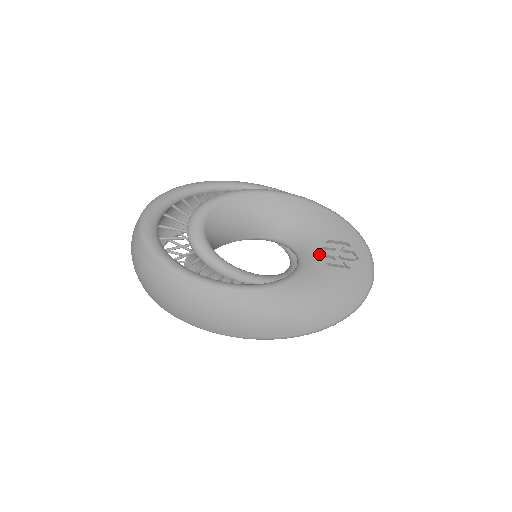
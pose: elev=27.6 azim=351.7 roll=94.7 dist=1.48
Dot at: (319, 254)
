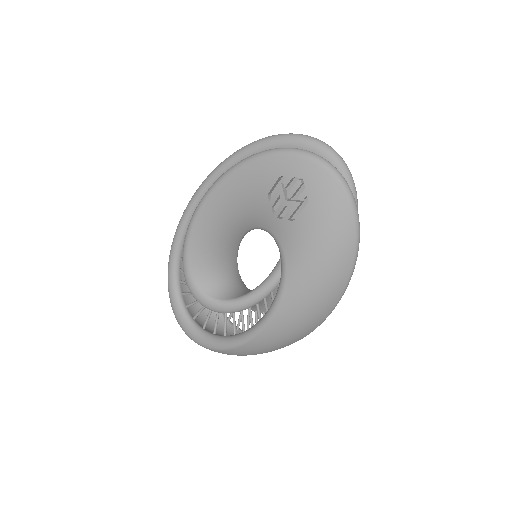
Dot at: (276, 218)
